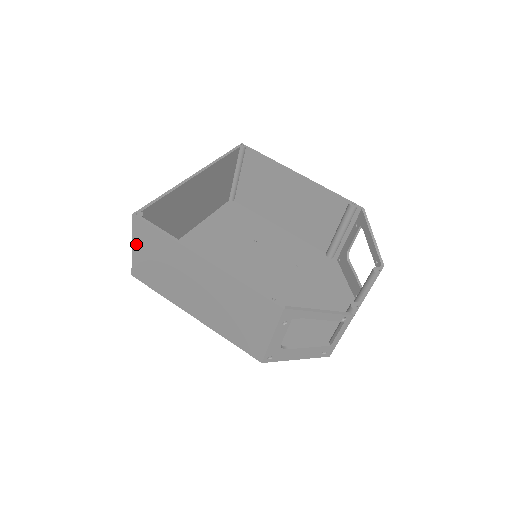
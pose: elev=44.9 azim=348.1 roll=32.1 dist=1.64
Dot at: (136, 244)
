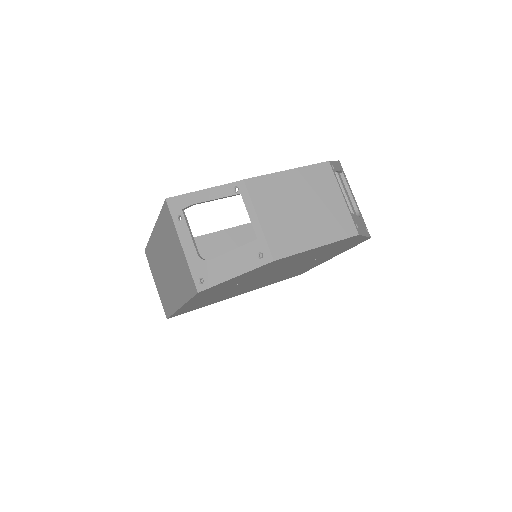
Dot at: (154, 278)
